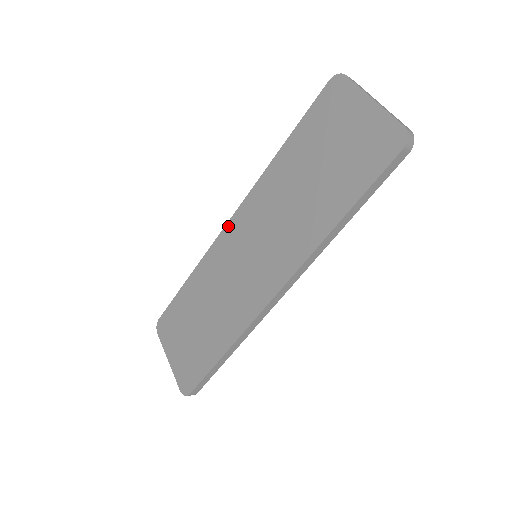
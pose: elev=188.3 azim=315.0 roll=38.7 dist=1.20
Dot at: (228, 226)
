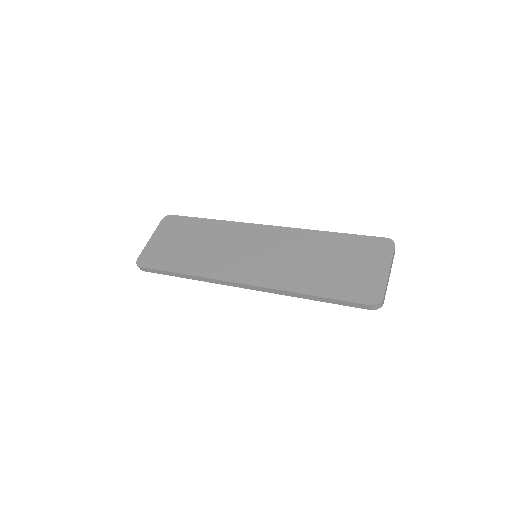
Dot at: (263, 226)
